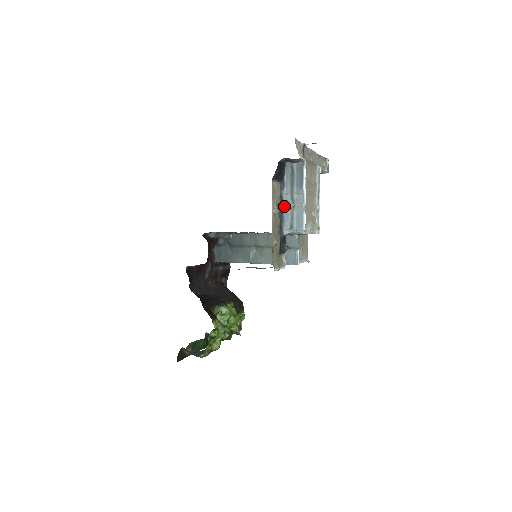
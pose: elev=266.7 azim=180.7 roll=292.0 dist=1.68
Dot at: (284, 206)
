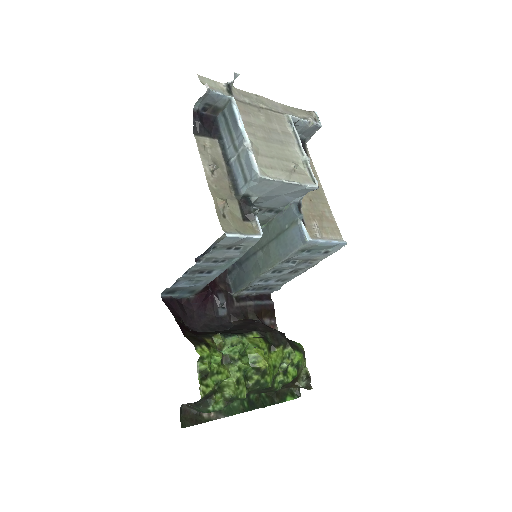
Dot at: (230, 162)
